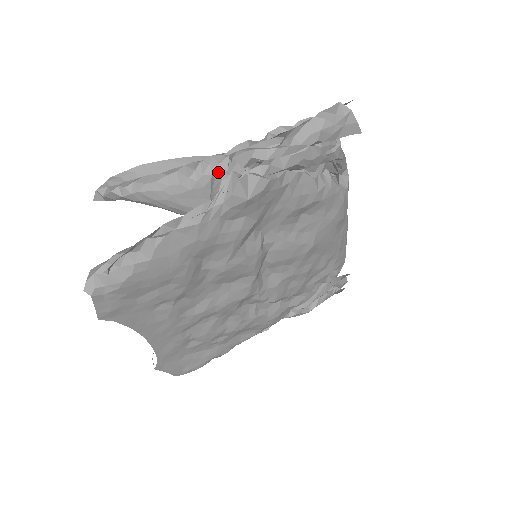
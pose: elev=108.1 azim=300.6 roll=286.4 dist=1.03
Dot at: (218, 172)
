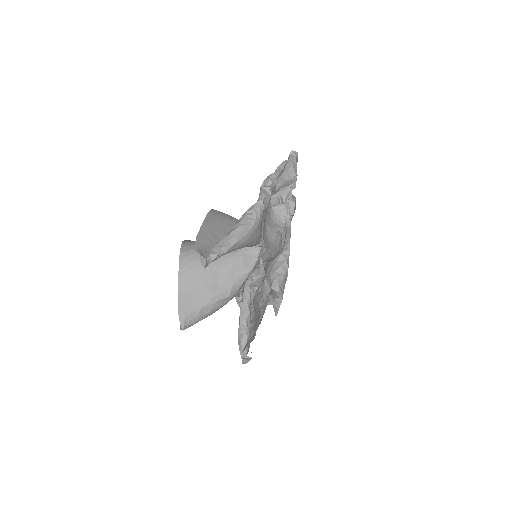
Dot at: (279, 205)
